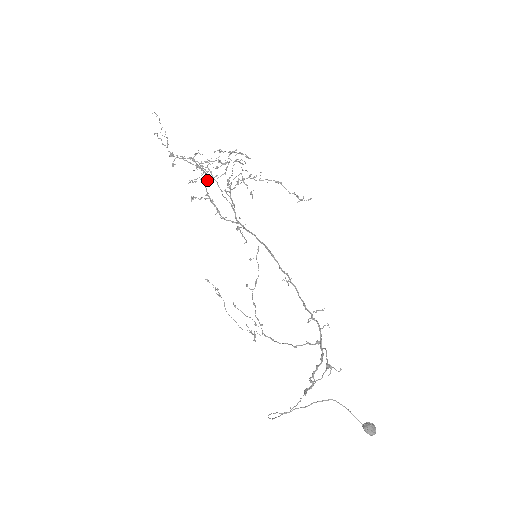
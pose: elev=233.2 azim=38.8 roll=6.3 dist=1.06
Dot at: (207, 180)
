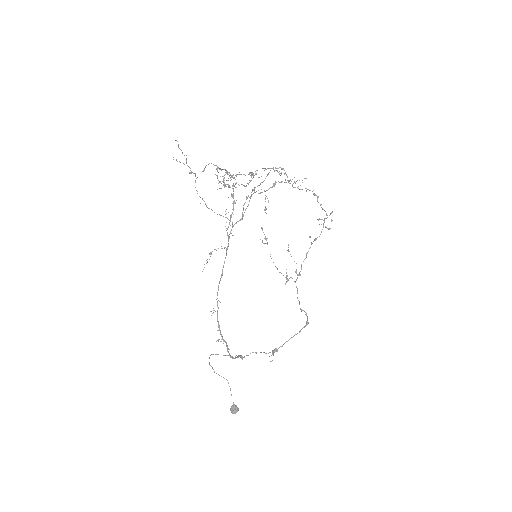
Dot at: (234, 185)
